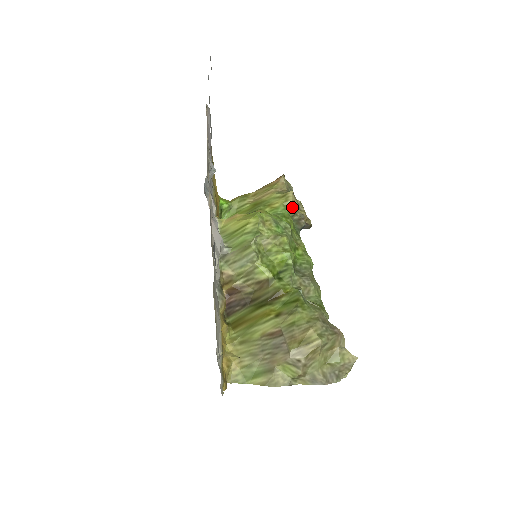
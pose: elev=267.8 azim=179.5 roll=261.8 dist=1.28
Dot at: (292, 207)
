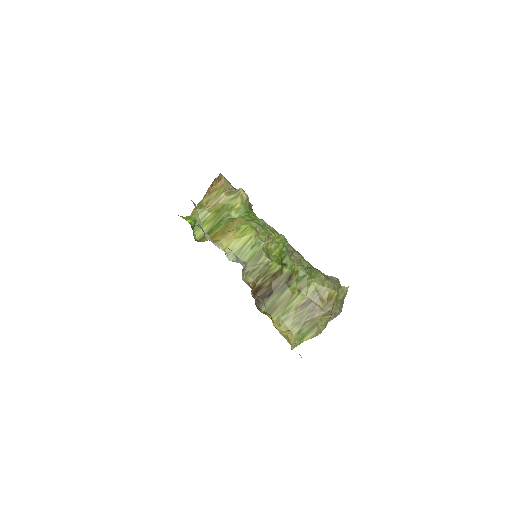
Dot at: (247, 201)
